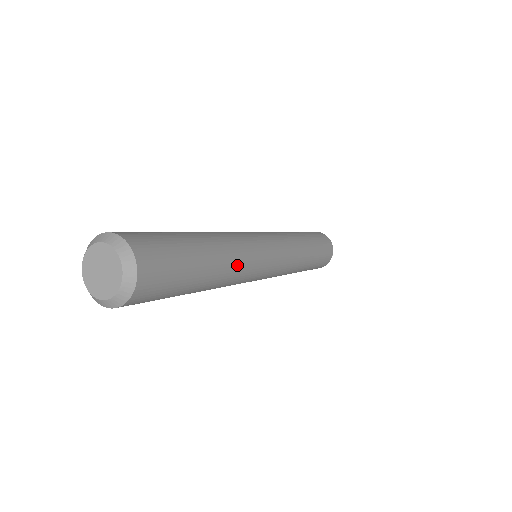
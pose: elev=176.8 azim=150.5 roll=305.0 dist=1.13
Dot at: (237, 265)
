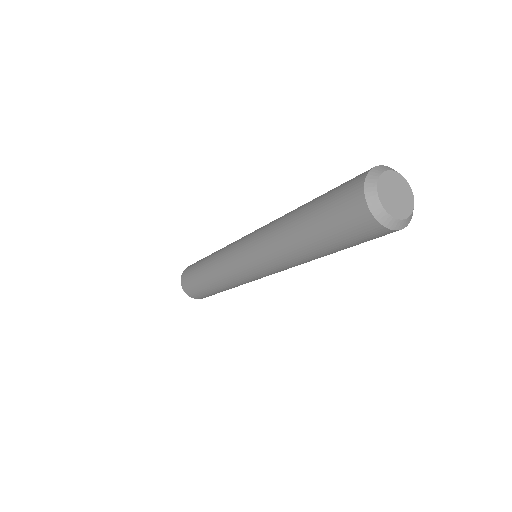
Dot at: occluded
